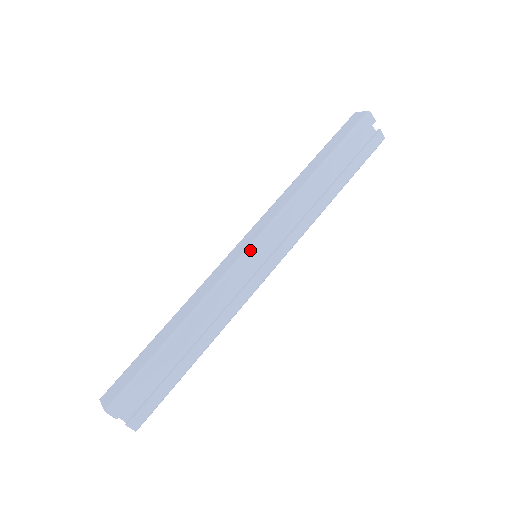
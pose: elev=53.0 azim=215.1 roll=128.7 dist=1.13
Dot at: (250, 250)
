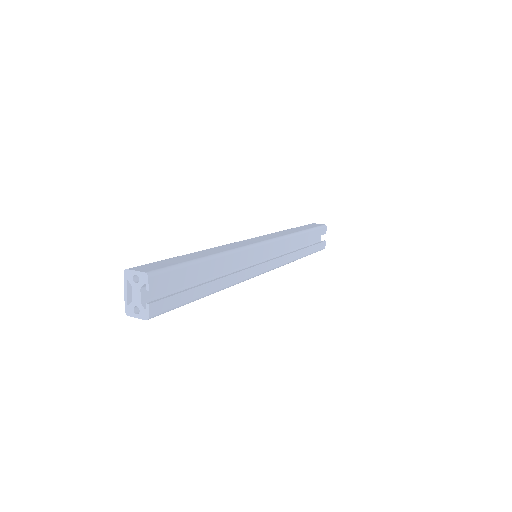
Dot at: (265, 243)
